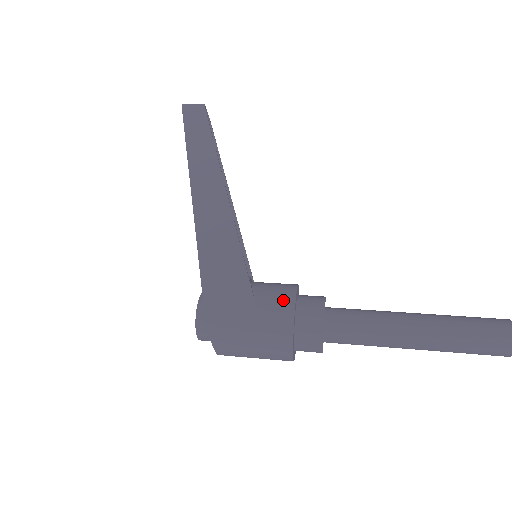
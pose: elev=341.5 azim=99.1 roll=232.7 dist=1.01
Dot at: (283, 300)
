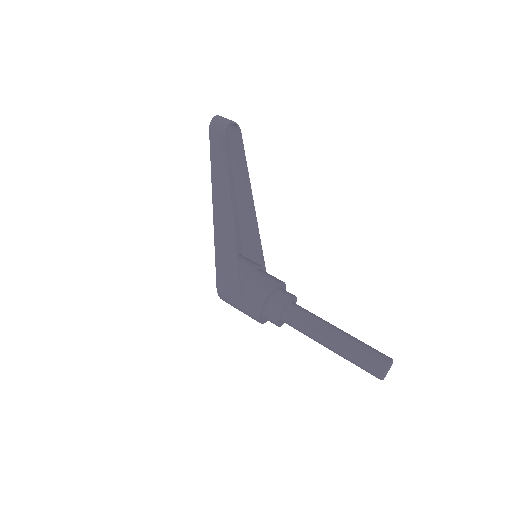
Dot at: (256, 304)
